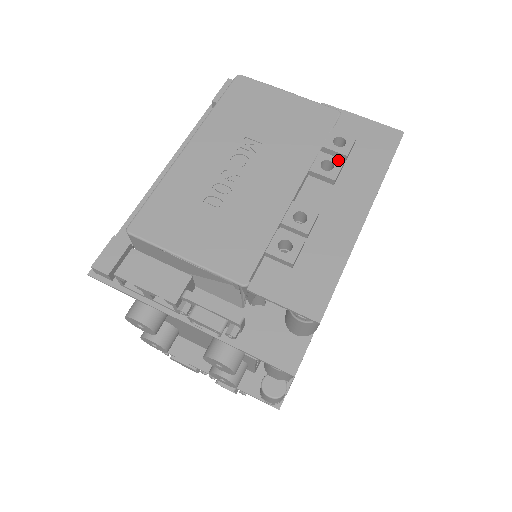
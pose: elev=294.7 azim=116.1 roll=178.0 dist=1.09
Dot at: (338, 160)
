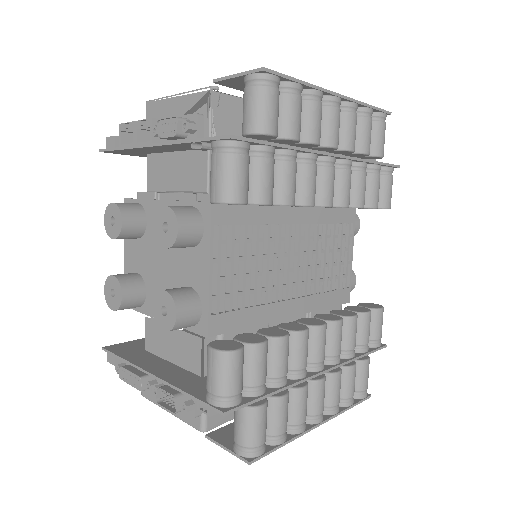
Dot at: occluded
